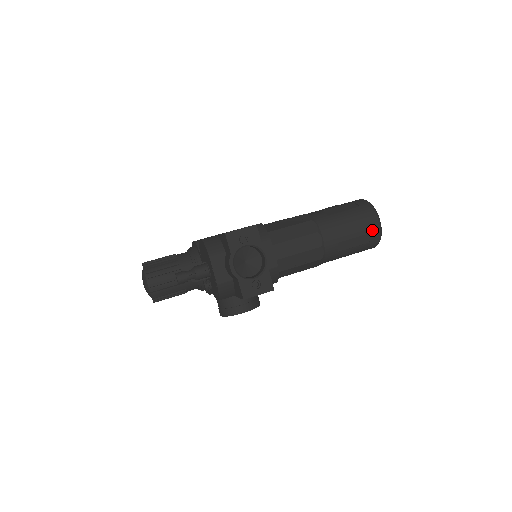
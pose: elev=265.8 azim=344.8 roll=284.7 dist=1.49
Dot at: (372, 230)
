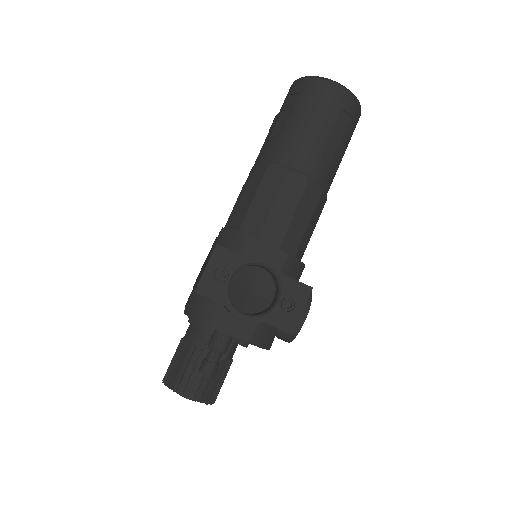
Dot at: (340, 102)
